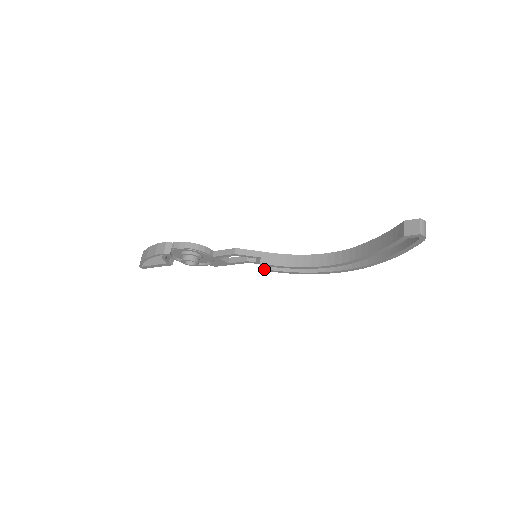
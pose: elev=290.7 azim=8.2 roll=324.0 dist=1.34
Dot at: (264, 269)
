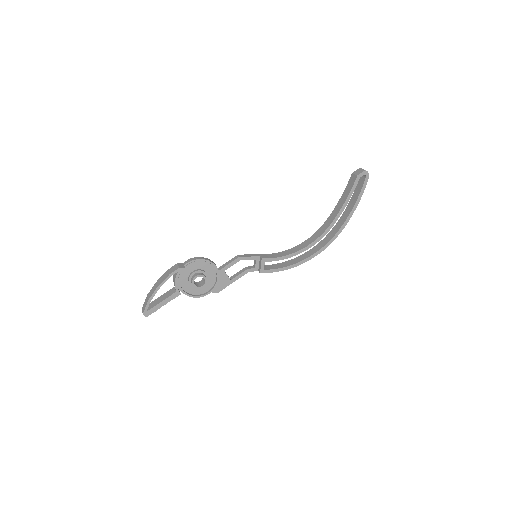
Dot at: (264, 270)
